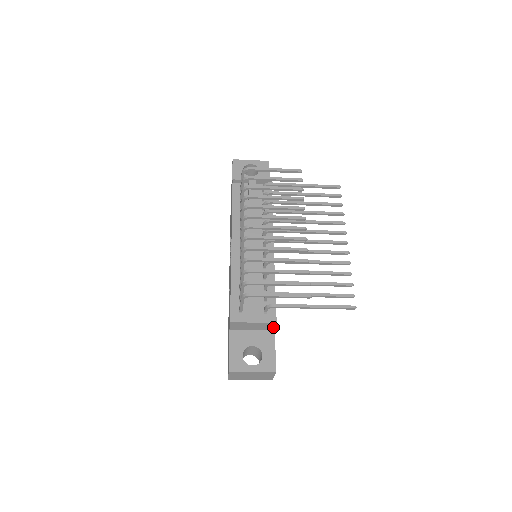
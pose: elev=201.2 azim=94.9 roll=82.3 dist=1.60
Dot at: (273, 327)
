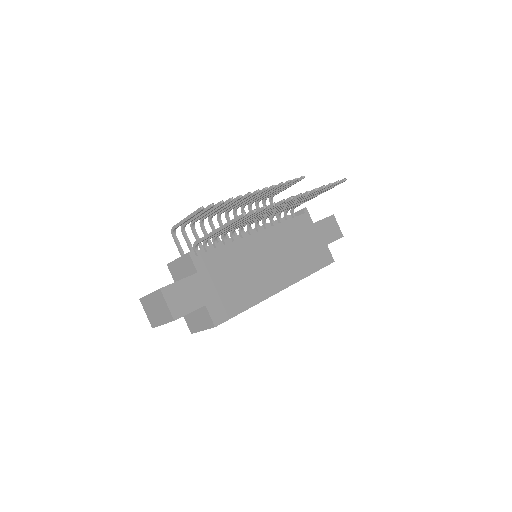
Dot at: (193, 265)
